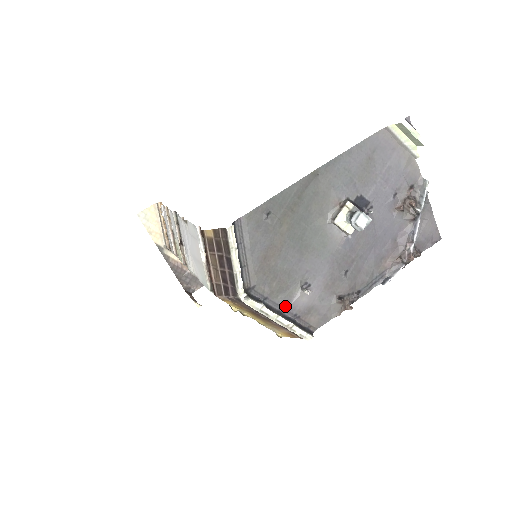
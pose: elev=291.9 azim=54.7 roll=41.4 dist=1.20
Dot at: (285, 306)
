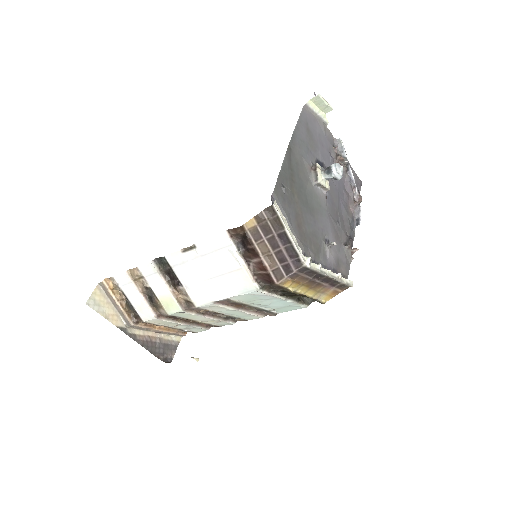
Dot at: (326, 264)
